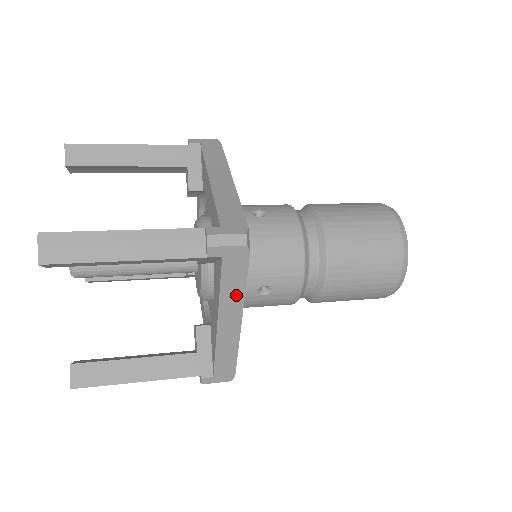
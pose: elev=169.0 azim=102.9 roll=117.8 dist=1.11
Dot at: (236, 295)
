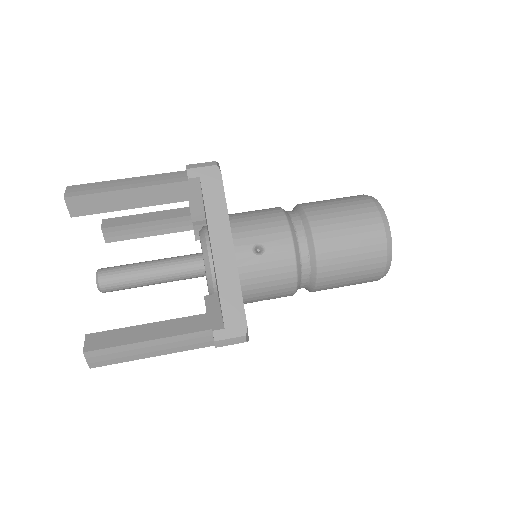
Dot at: occluded
